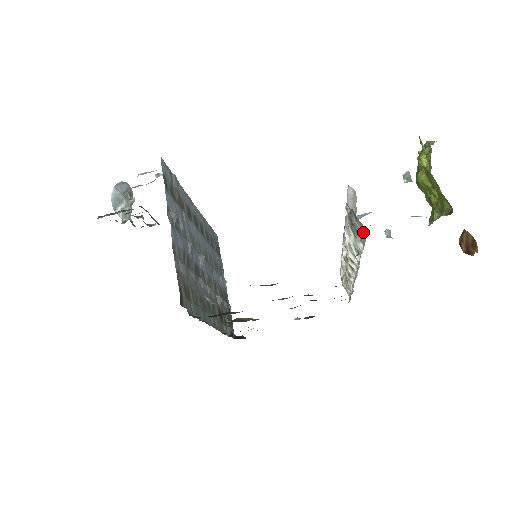
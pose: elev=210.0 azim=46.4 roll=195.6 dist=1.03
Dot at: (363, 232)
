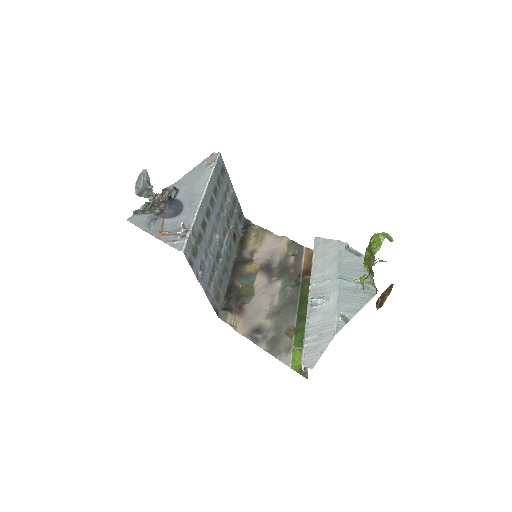
Dot at: (307, 373)
